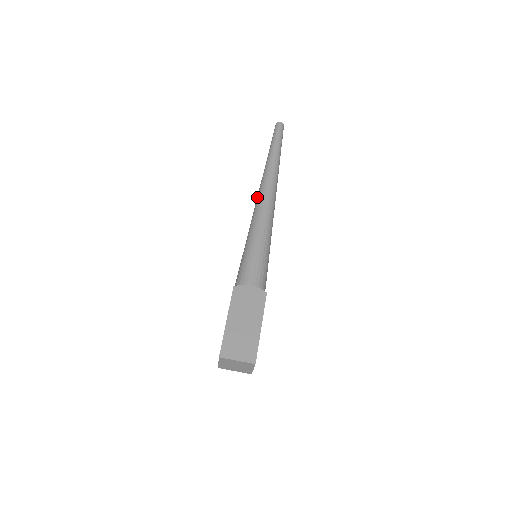
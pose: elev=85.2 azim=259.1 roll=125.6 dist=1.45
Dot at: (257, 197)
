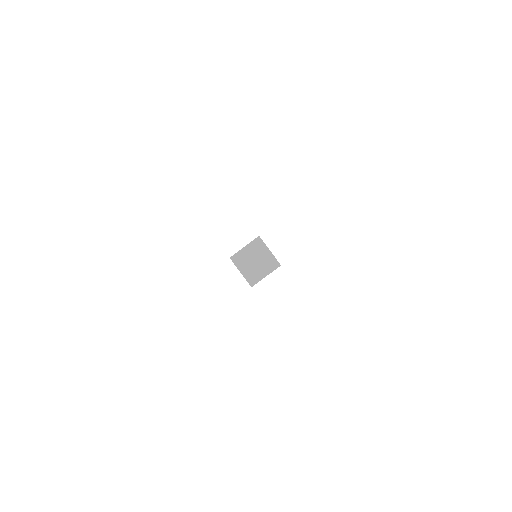
Dot at: occluded
